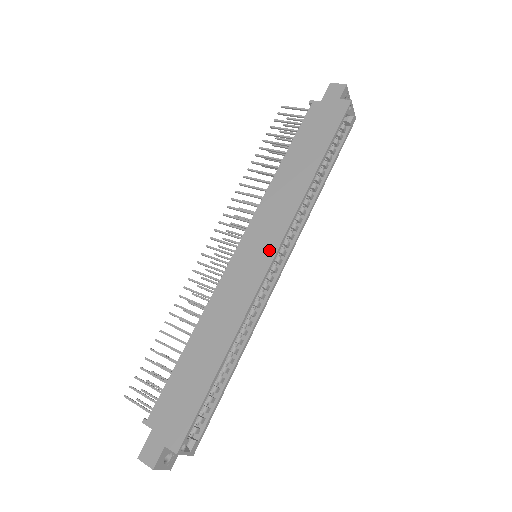
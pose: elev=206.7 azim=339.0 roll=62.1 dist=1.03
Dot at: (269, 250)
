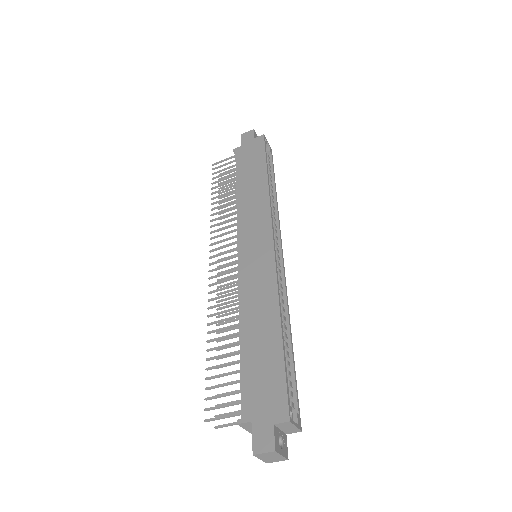
Dot at: (266, 239)
